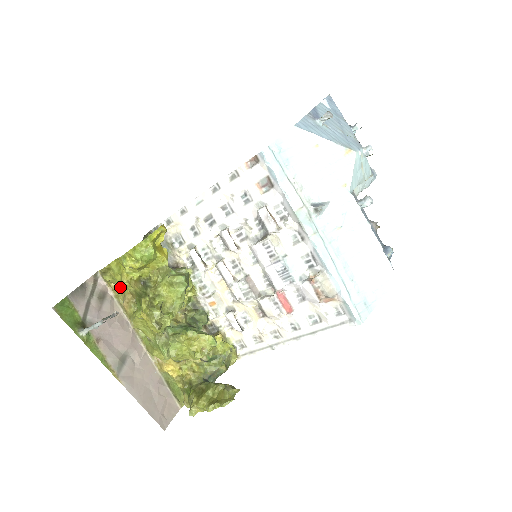
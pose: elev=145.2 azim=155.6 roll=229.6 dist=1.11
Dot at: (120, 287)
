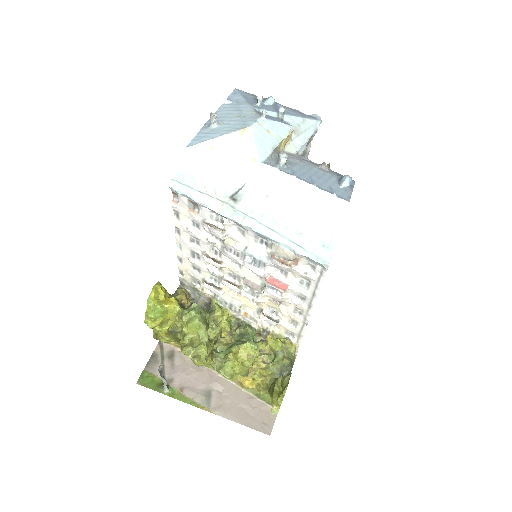
Dot at: (176, 342)
